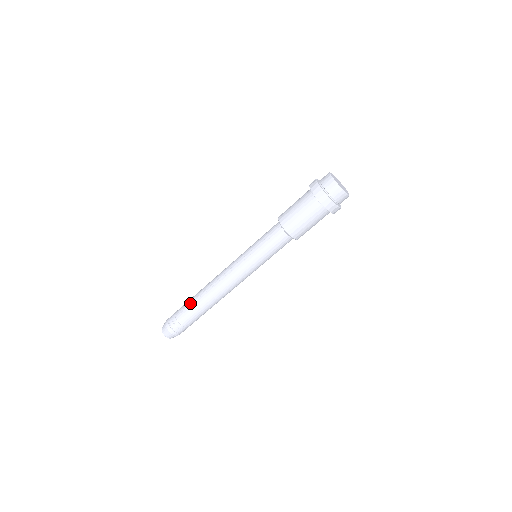
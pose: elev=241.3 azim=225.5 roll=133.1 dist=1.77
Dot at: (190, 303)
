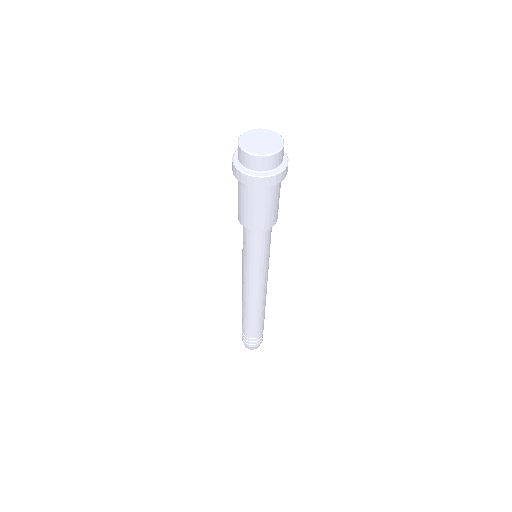
Dot at: (242, 320)
